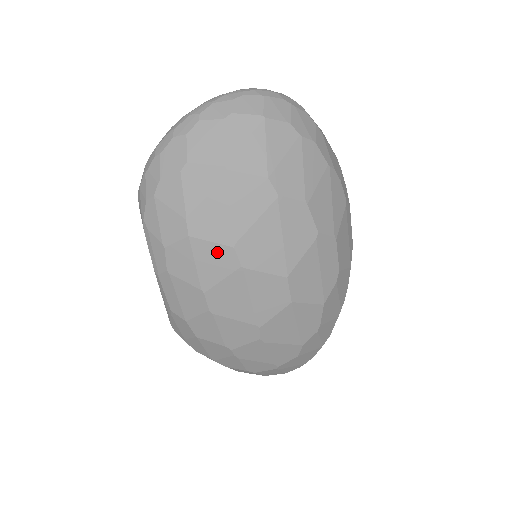
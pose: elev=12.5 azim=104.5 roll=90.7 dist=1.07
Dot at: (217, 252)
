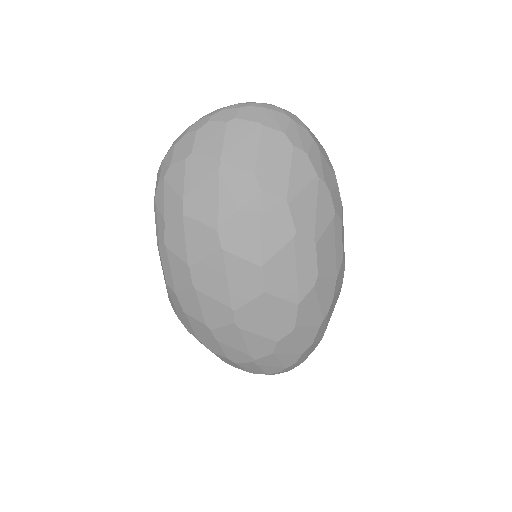
Dot at: (203, 232)
